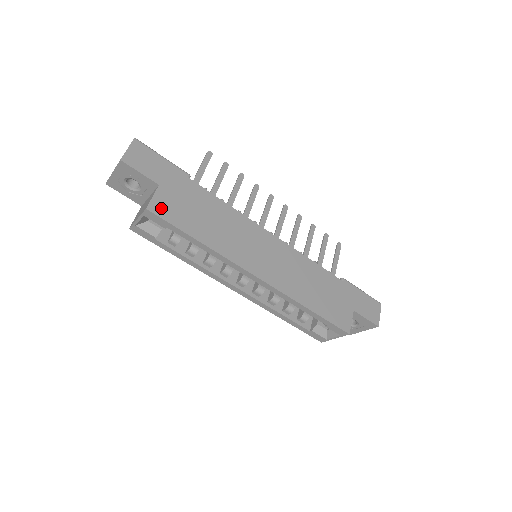
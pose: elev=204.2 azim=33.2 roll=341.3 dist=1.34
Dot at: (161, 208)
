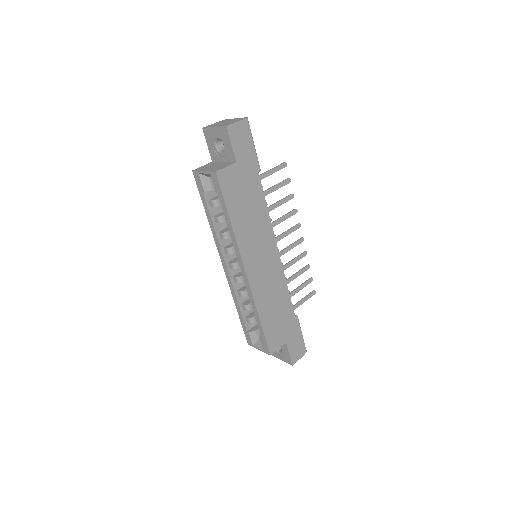
Dot at: (225, 179)
